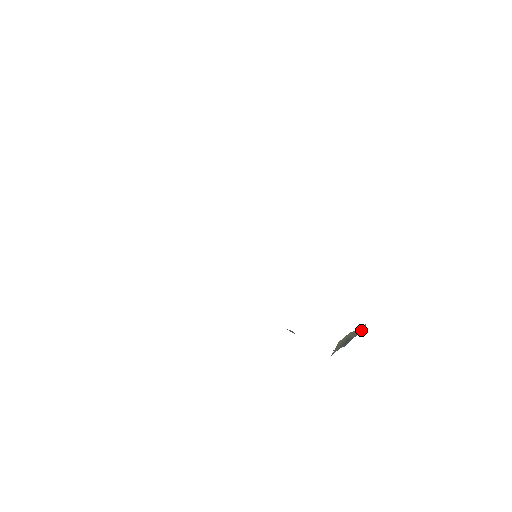
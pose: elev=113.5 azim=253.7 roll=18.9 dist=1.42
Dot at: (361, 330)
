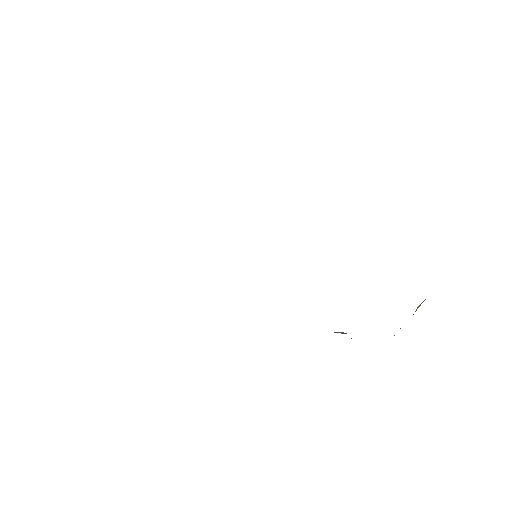
Dot at: occluded
